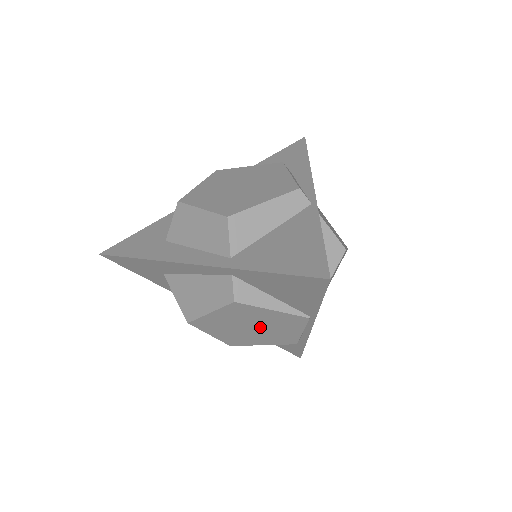
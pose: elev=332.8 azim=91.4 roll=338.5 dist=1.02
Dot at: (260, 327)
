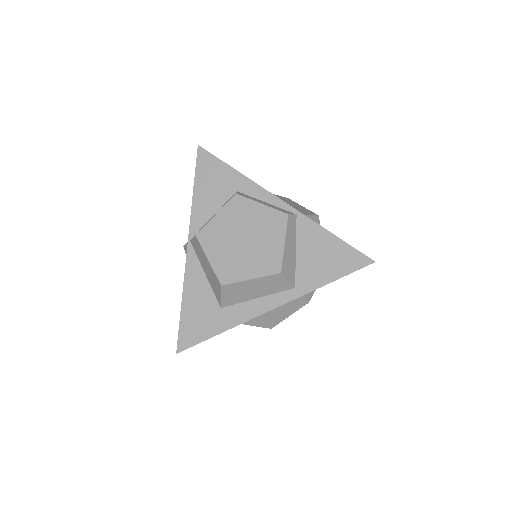
Dot at: occluded
